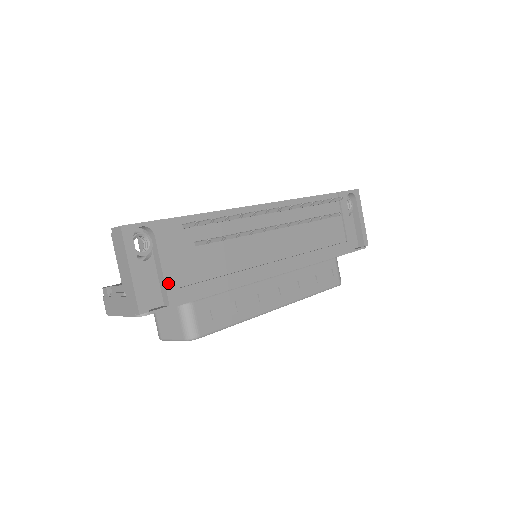
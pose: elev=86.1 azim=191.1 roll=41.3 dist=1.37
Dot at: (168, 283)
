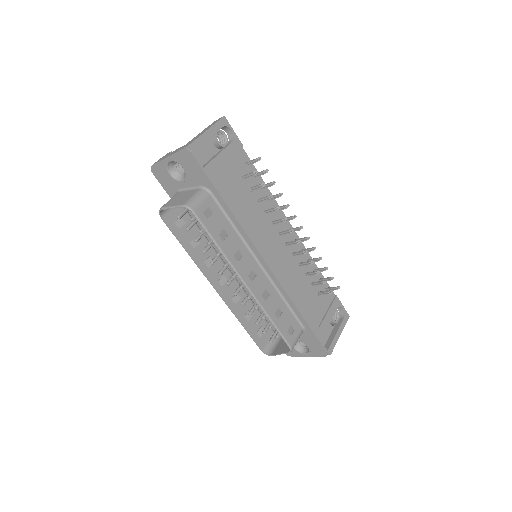
Dot at: (214, 162)
